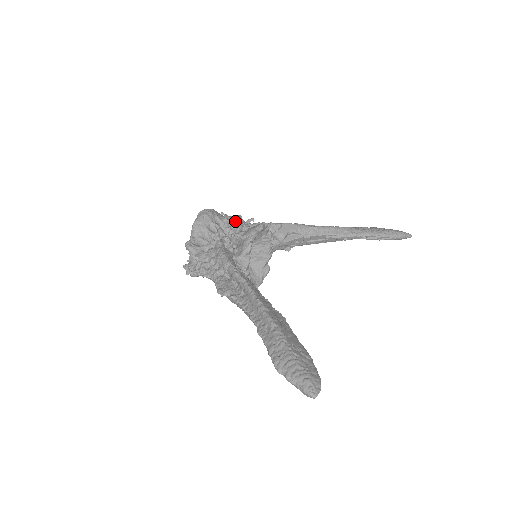
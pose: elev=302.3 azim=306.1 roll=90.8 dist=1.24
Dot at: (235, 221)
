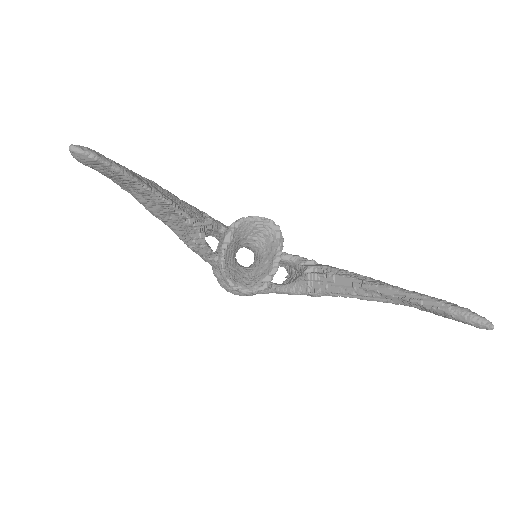
Dot at: occluded
